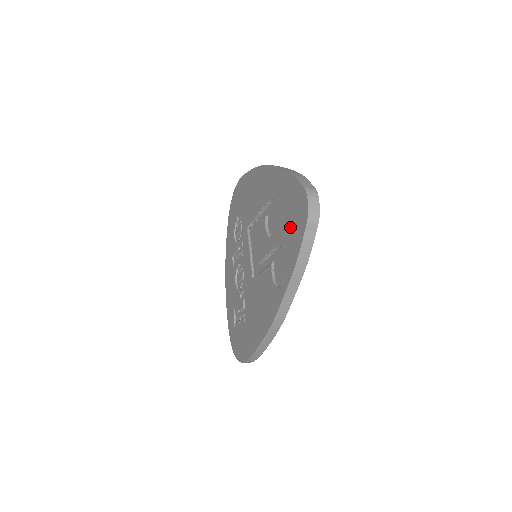
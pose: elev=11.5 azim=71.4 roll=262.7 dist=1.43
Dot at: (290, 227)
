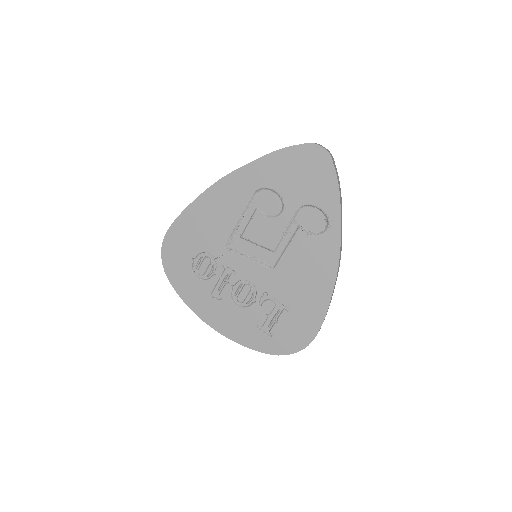
Dot at: (309, 180)
